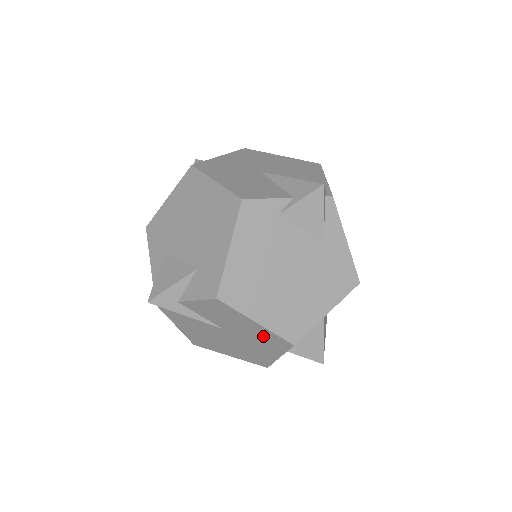
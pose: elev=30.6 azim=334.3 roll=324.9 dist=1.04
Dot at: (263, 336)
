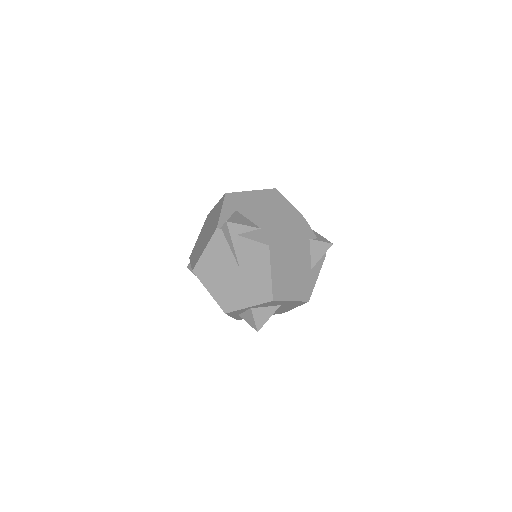
Dot at: (261, 285)
